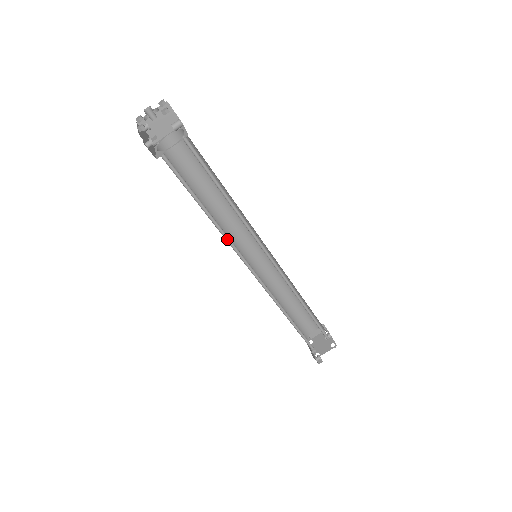
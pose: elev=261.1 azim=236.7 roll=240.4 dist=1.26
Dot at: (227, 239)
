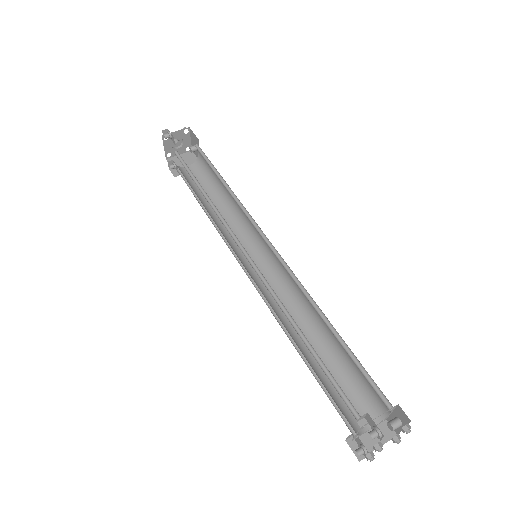
Dot at: (221, 221)
